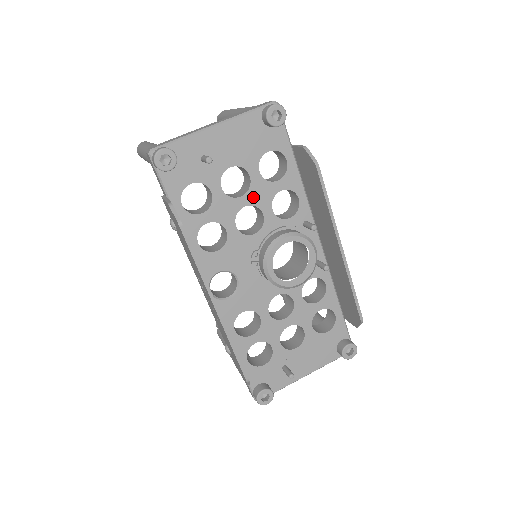
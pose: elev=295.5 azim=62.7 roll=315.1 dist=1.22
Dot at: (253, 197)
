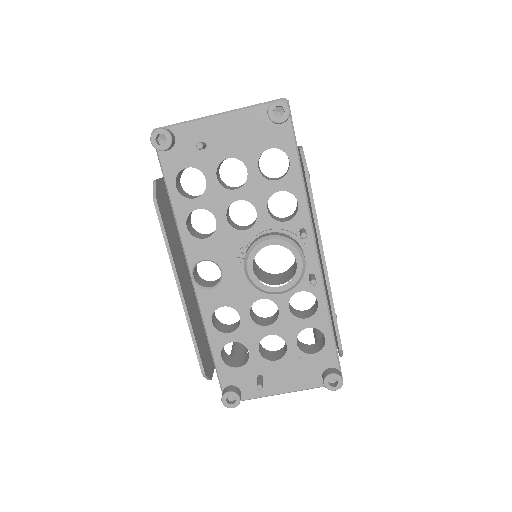
Dot at: (248, 192)
